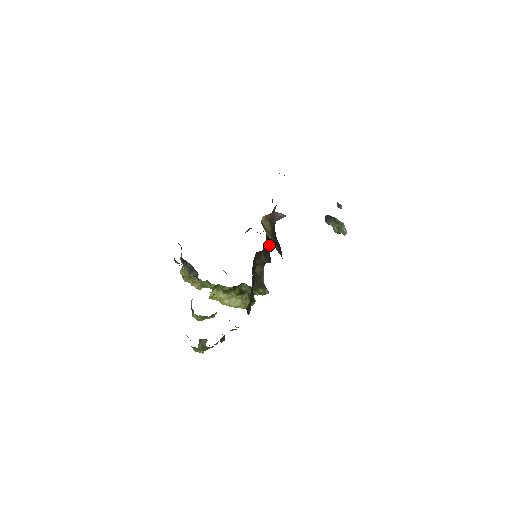
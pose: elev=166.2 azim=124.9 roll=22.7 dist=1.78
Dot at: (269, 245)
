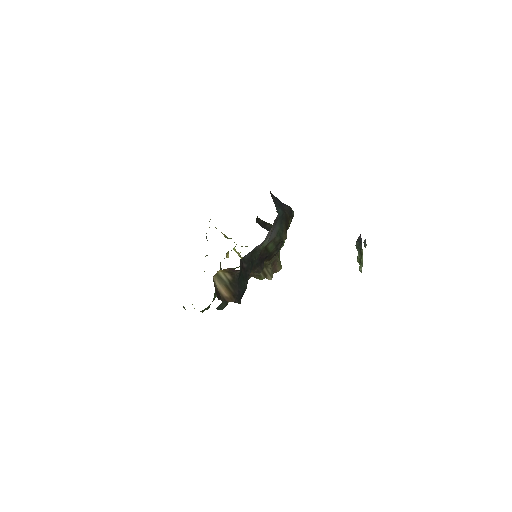
Dot at: (269, 254)
